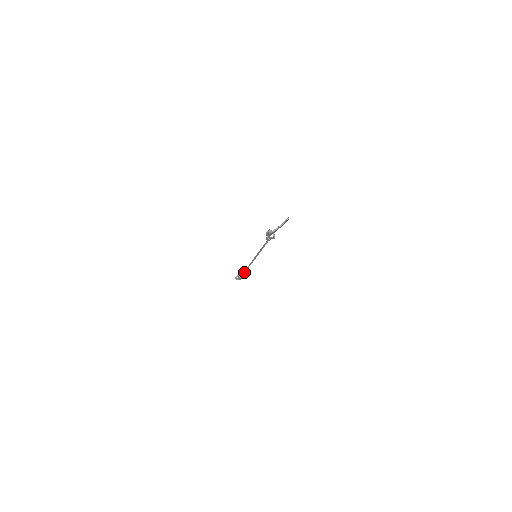
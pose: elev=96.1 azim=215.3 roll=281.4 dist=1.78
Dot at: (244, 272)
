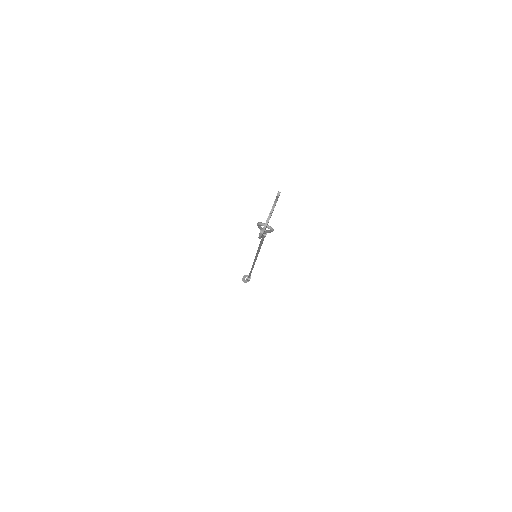
Dot at: (250, 274)
